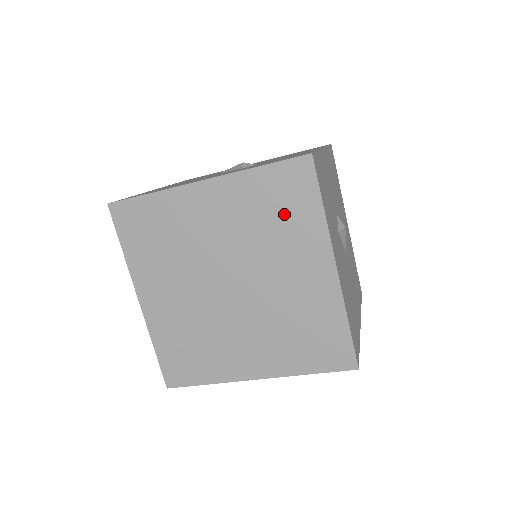
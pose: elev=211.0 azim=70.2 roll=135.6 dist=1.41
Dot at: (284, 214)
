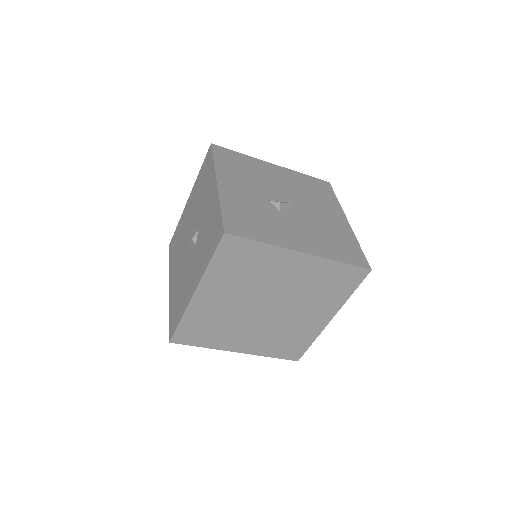
Dot at: (249, 264)
